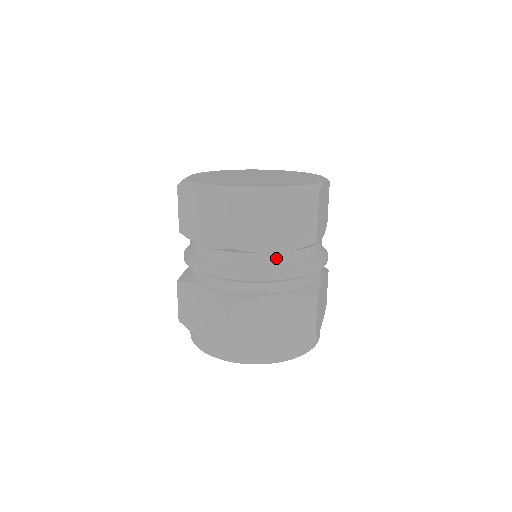
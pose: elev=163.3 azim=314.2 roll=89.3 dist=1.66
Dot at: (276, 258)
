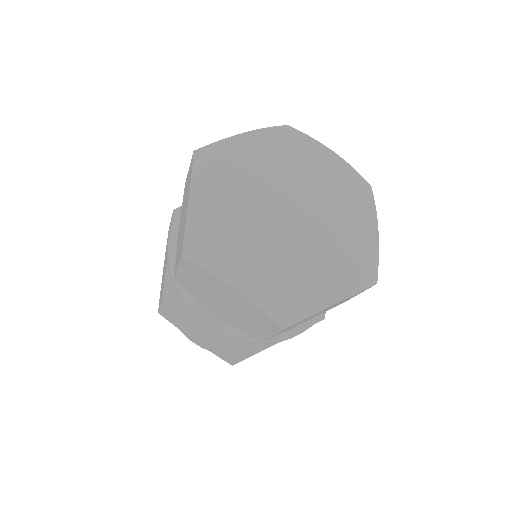
Dot at: occluded
